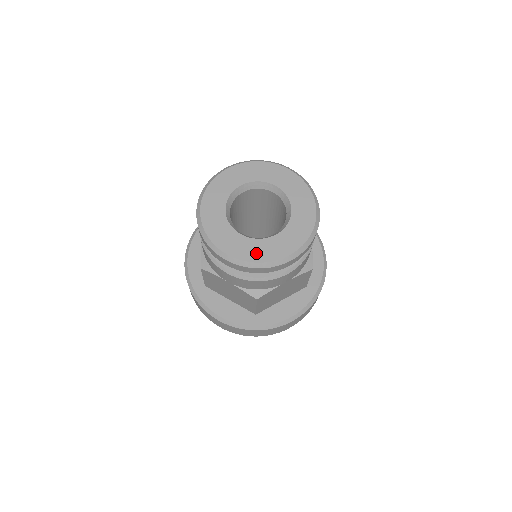
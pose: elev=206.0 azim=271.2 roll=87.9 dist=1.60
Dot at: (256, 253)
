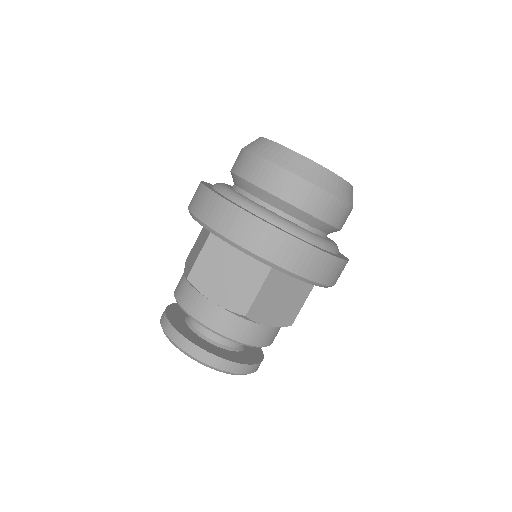
Dot at: occluded
